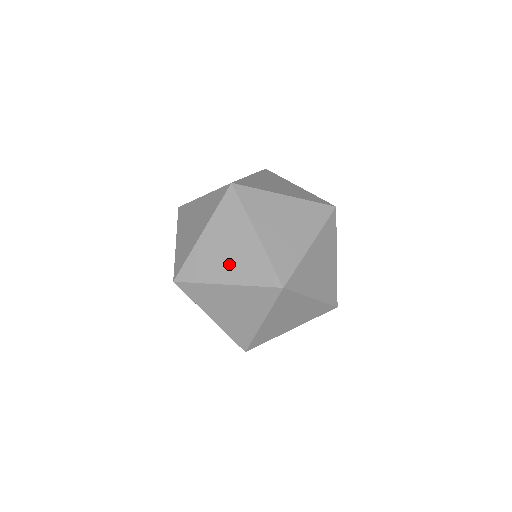
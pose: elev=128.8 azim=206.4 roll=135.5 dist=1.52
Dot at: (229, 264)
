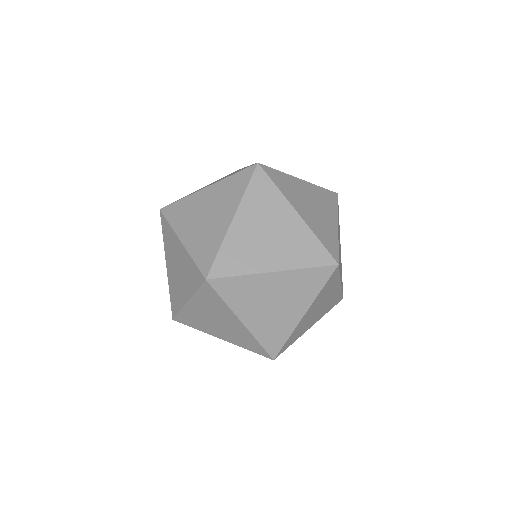
Dot at: (262, 313)
